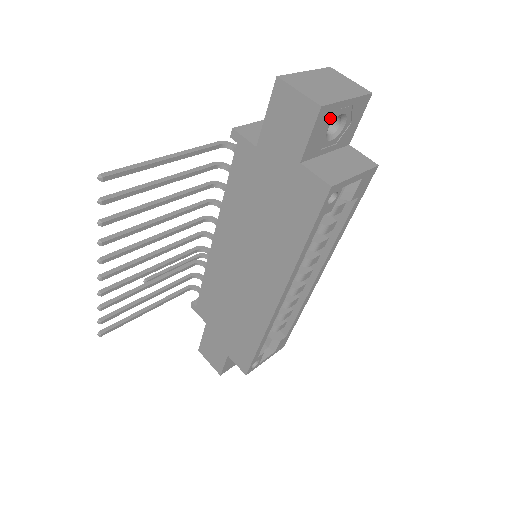
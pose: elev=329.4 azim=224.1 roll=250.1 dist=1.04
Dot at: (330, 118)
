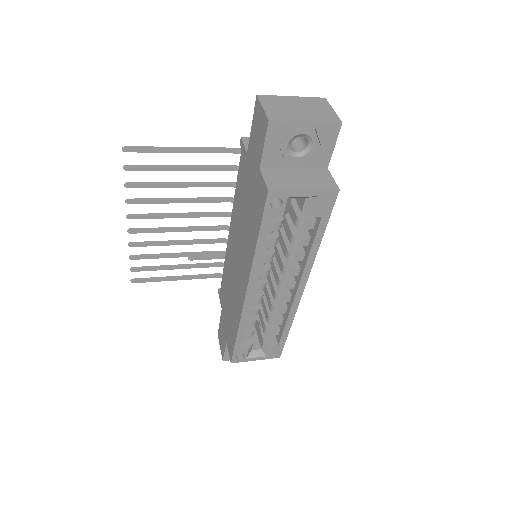
Dot at: (286, 134)
